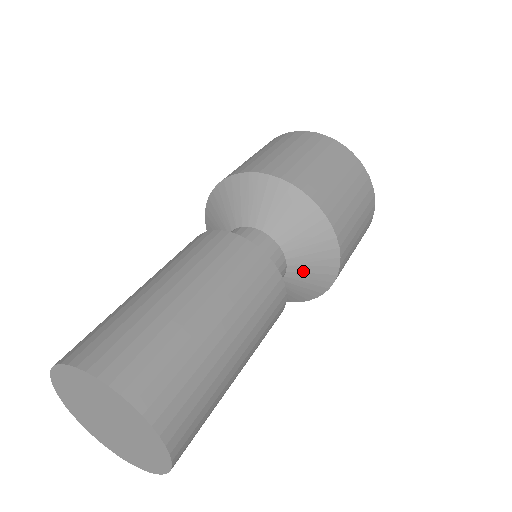
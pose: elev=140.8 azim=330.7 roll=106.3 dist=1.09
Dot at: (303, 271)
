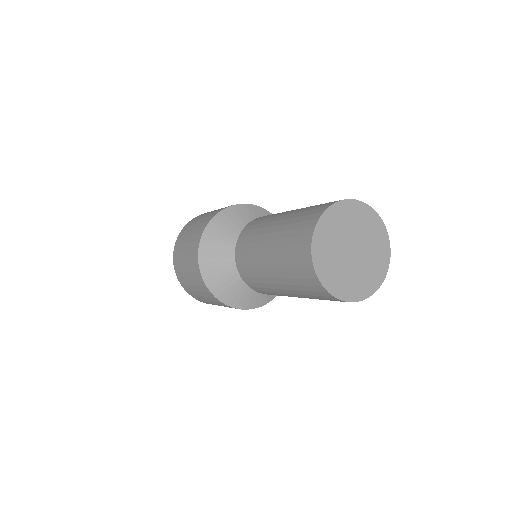
Dot at: occluded
